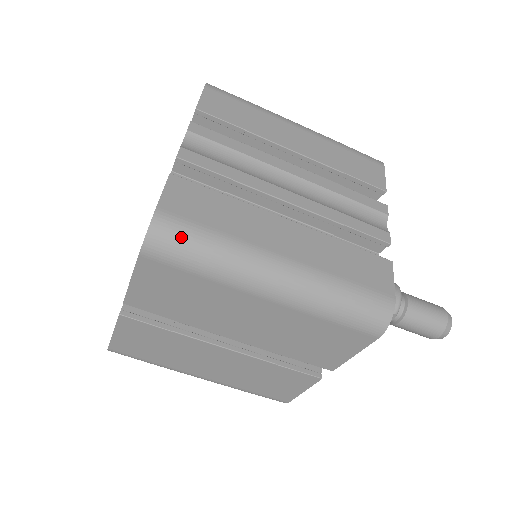
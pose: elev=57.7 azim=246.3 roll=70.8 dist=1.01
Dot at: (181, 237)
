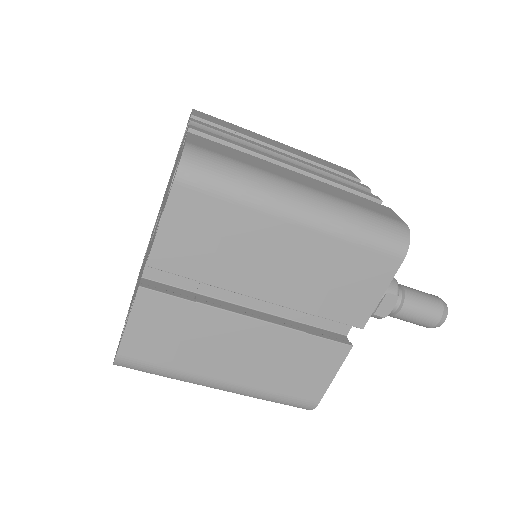
Dot at: (213, 162)
